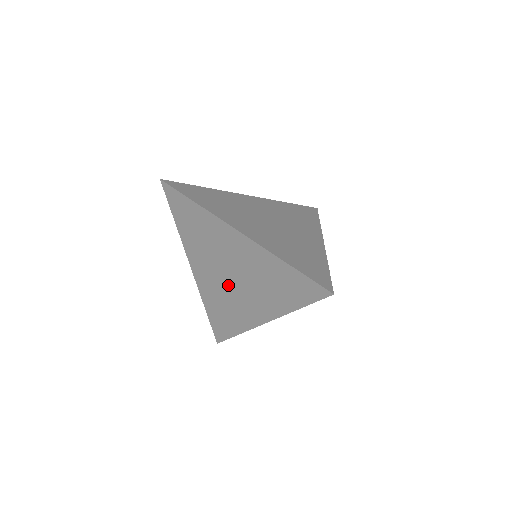
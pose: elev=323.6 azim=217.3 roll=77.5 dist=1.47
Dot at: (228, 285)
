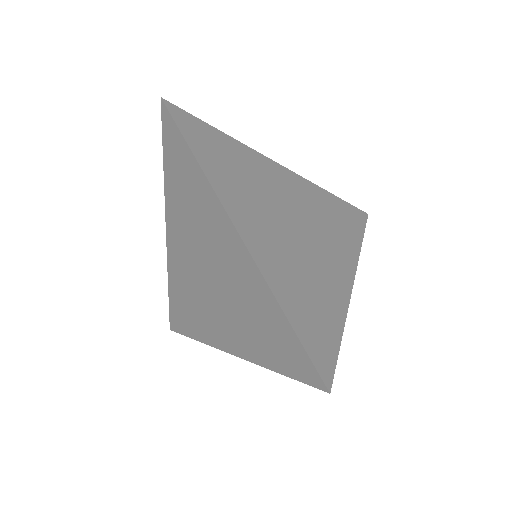
Dot at: (201, 282)
